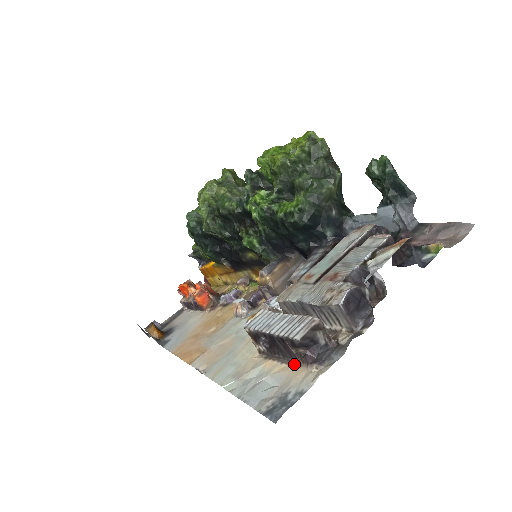
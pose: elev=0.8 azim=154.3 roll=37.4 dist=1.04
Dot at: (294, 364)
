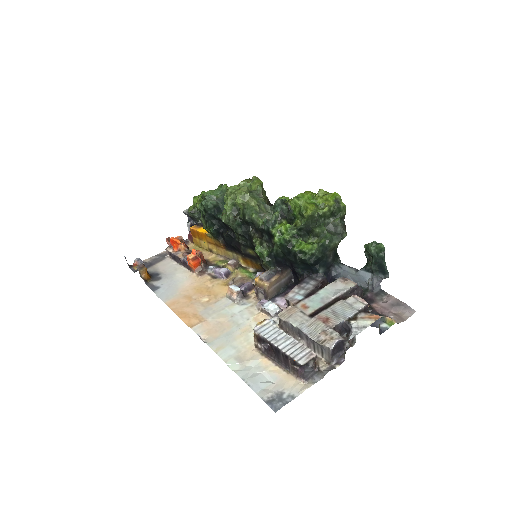
Dot at: (286, 370)
